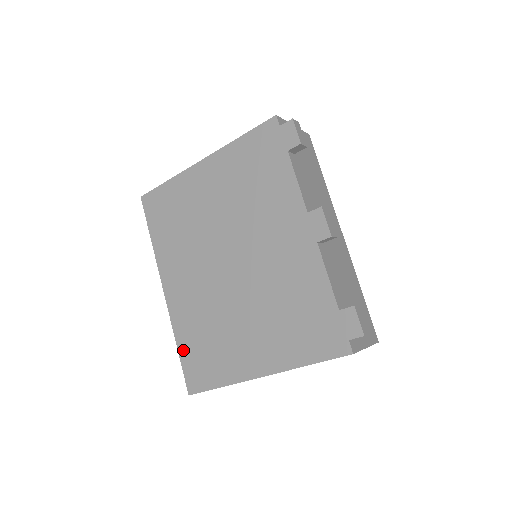
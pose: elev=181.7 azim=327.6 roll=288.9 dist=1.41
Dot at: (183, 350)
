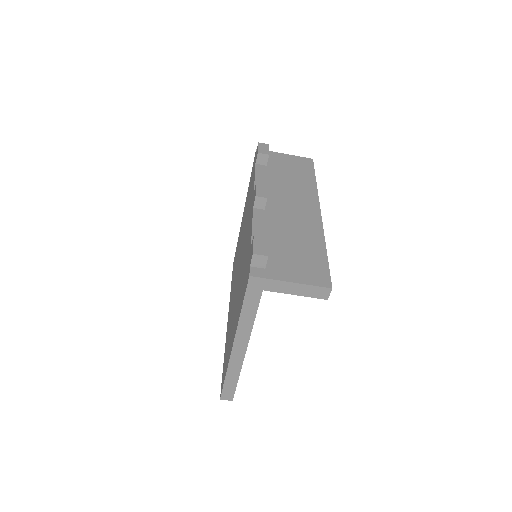
Dot at: (224, 360)
